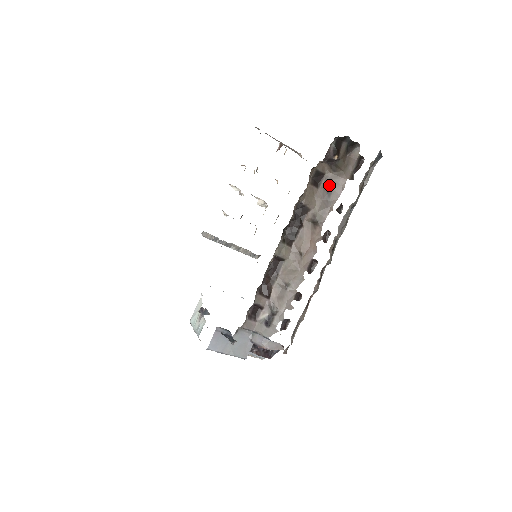
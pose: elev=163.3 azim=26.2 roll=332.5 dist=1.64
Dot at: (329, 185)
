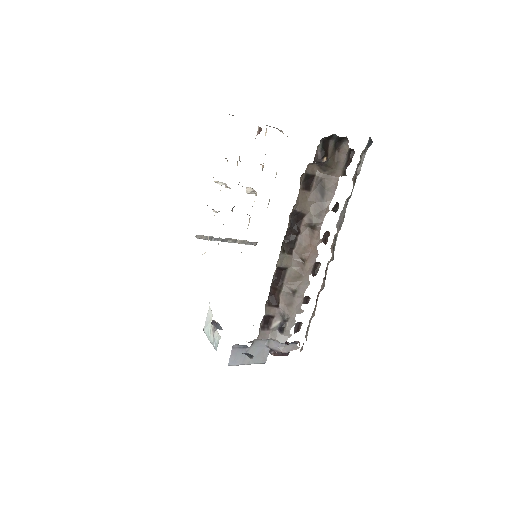
Dot at: (321, 186)
